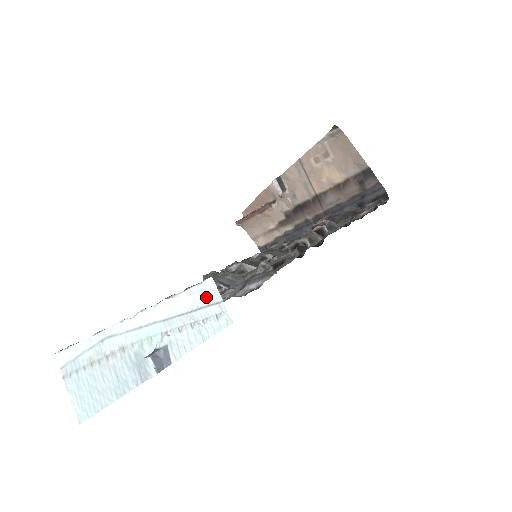
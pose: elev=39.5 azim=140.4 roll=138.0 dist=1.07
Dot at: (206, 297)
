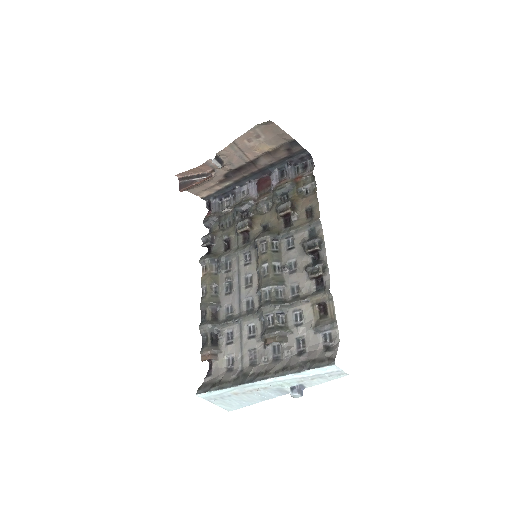
Dot at: (331, 370)
